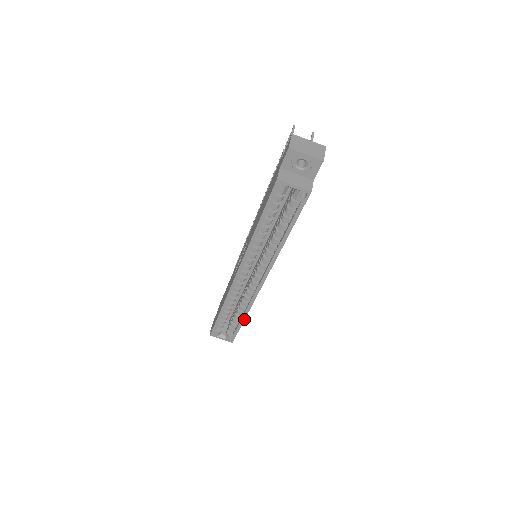
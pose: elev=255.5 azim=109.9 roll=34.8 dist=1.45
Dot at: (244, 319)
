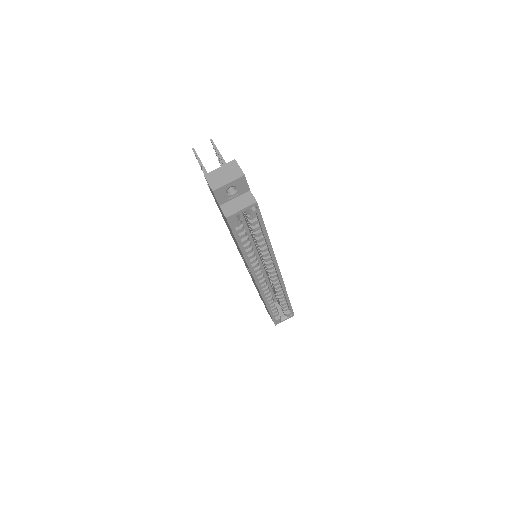
Dot at: (288, 298)
